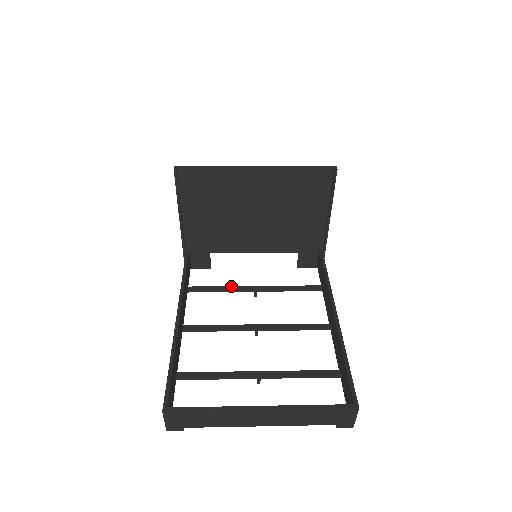
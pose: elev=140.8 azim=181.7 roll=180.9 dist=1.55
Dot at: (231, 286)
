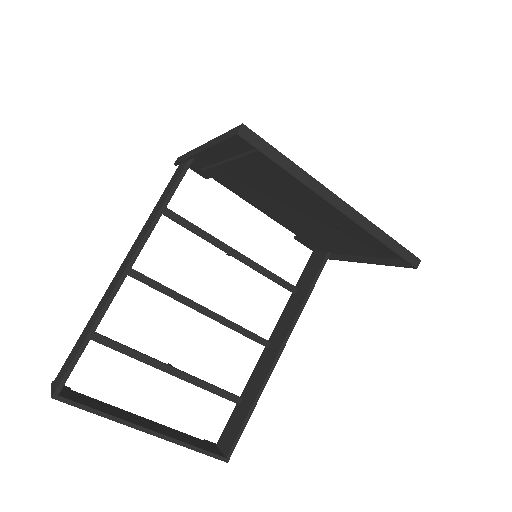
Dot at: (211, 235)
